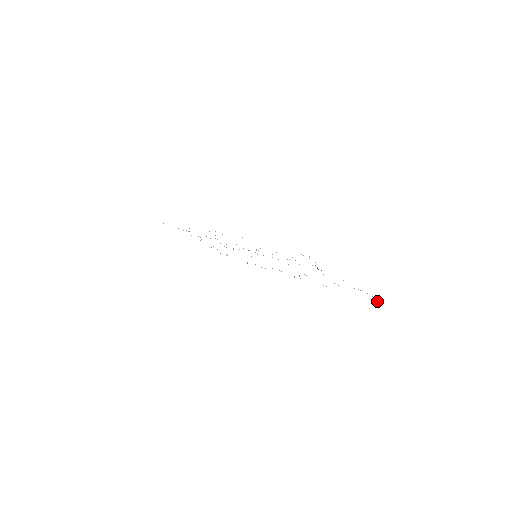
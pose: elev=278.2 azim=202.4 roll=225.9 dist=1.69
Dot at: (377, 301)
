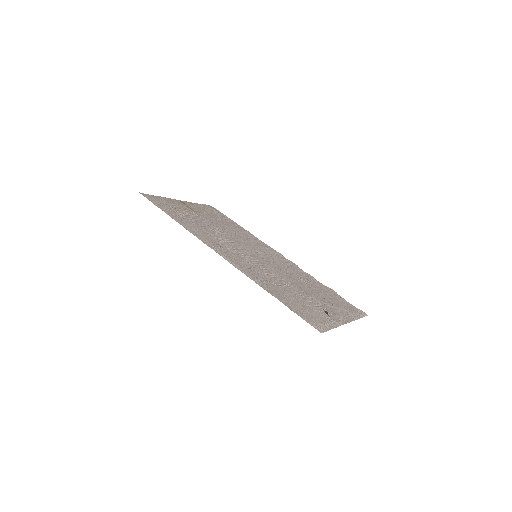
Dot at: (363, 312)
